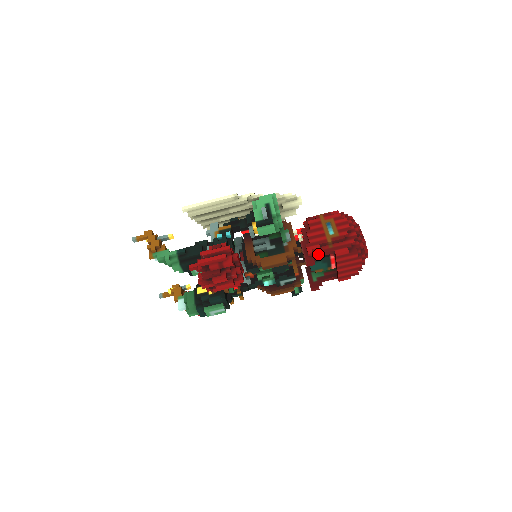
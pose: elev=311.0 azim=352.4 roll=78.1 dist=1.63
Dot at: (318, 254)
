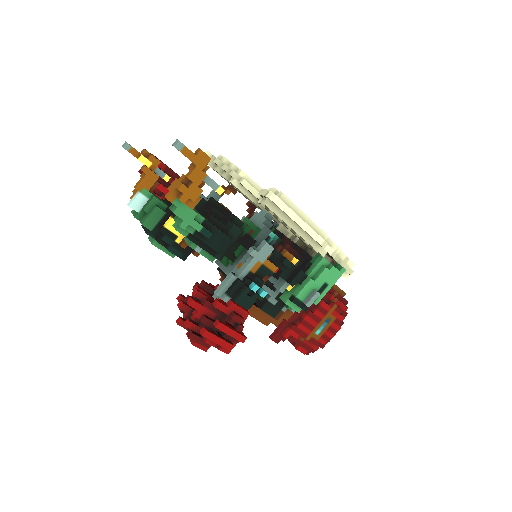
Dot at: (288, 338)
